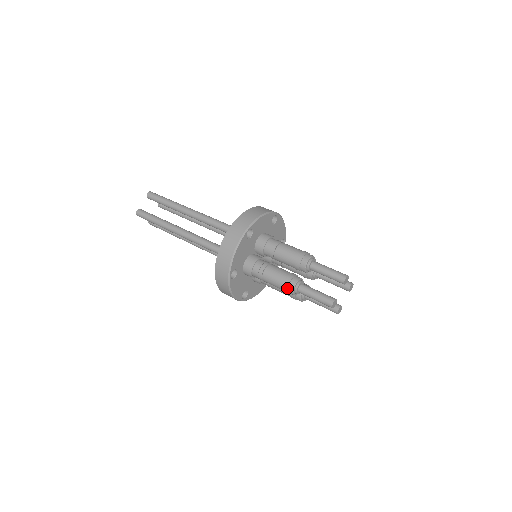
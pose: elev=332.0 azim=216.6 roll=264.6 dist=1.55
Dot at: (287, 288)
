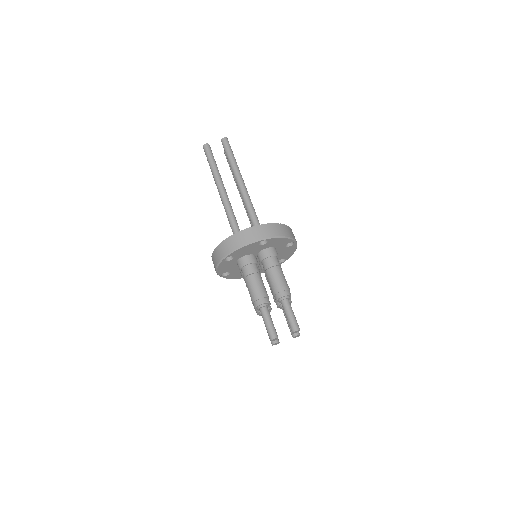
Dot at: (255, 301)
